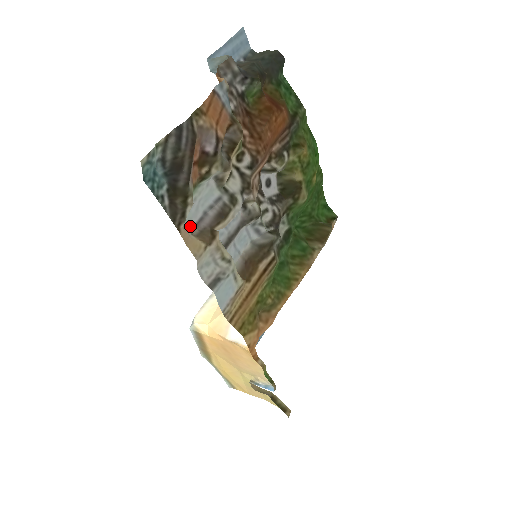
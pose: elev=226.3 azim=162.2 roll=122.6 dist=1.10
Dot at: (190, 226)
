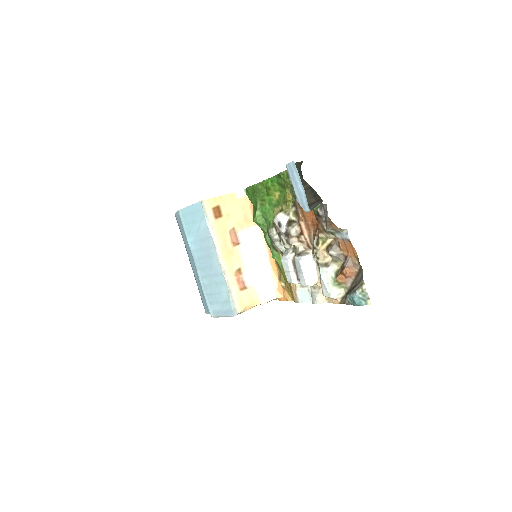
Dot at: (324, 294)
